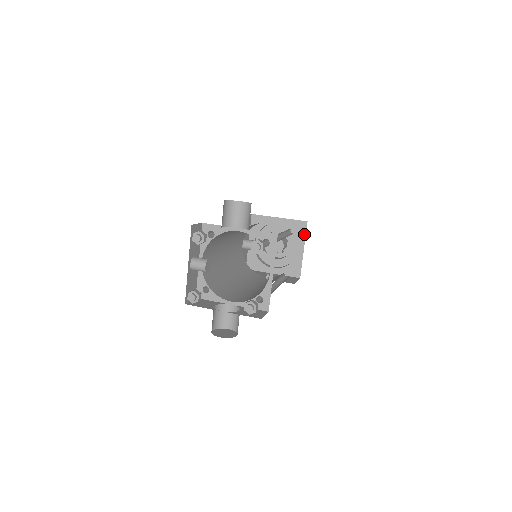
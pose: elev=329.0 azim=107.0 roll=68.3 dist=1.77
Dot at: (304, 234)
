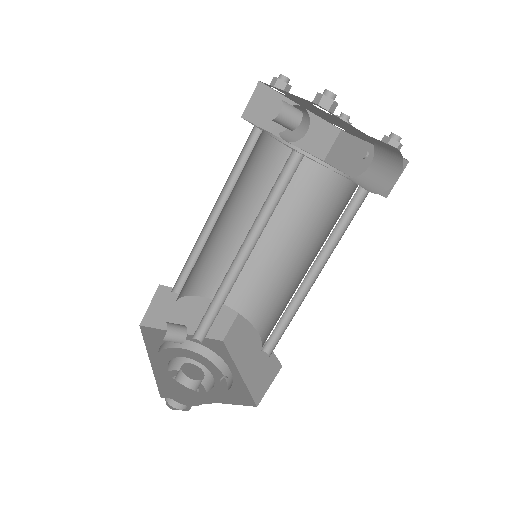
Dot at: (227, 353)
